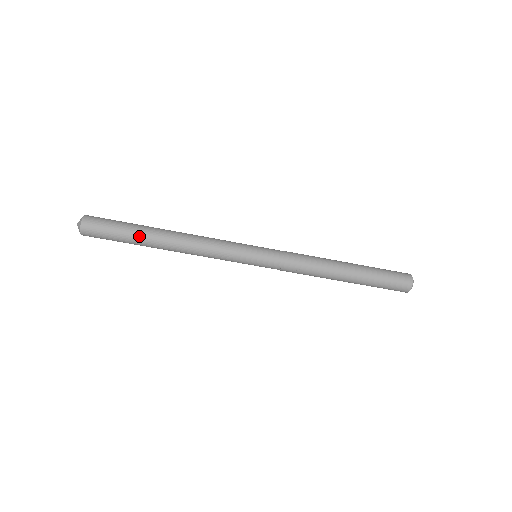
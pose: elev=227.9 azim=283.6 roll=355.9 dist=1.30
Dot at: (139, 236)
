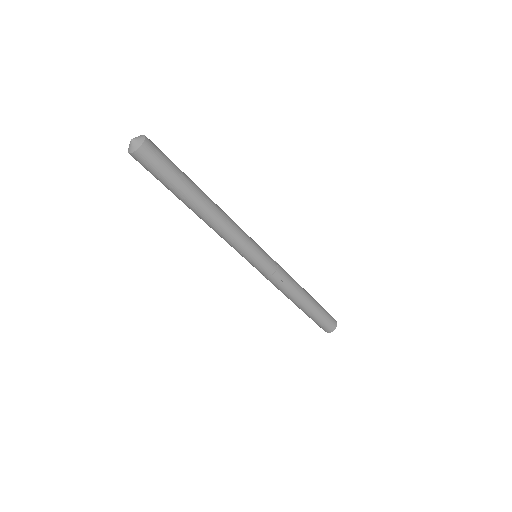
Dot at: (188, 186)
